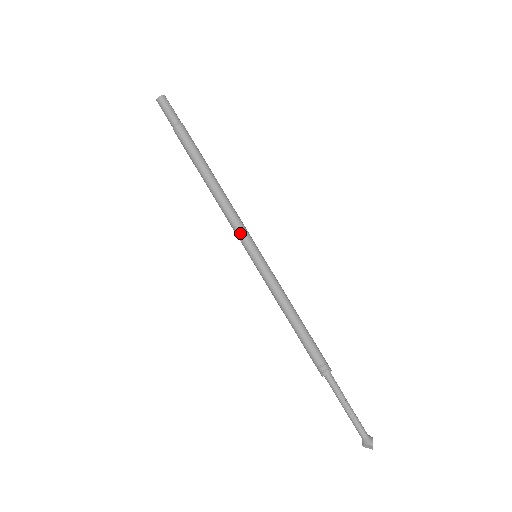
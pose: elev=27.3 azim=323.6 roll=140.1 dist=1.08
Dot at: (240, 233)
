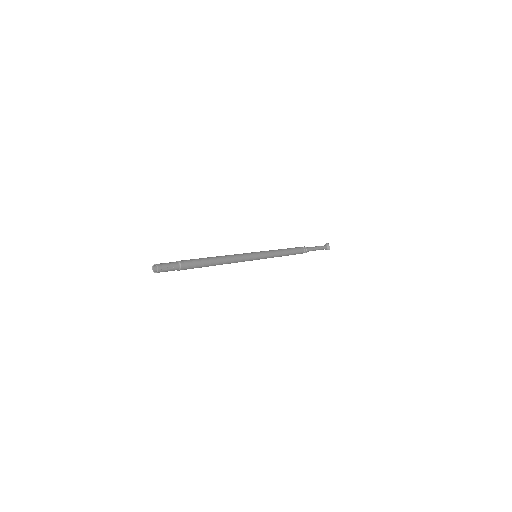
Dot at: occluded
